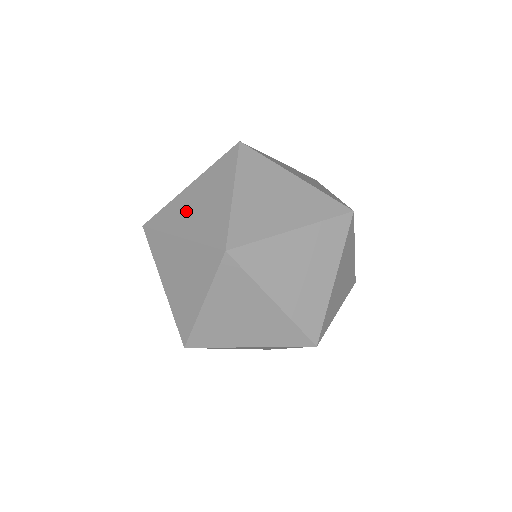
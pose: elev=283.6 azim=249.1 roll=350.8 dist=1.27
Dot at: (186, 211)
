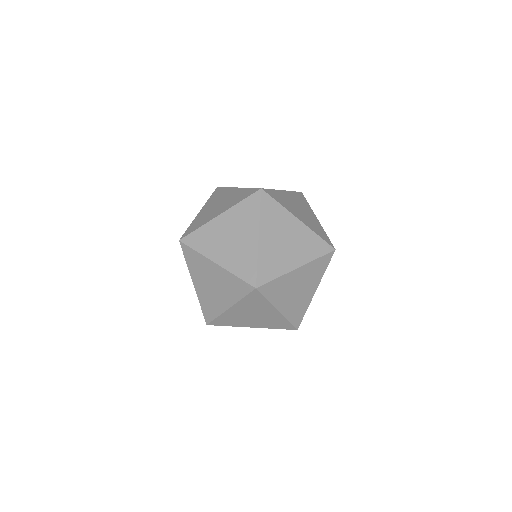
Dot at: (219, 241)
